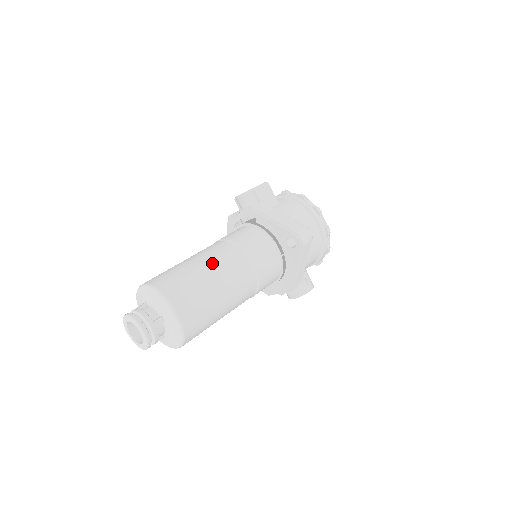
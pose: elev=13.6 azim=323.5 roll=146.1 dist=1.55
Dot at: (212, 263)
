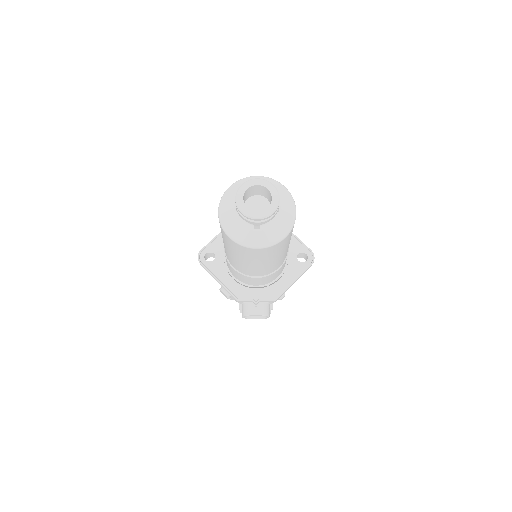
Dot at: occluded
